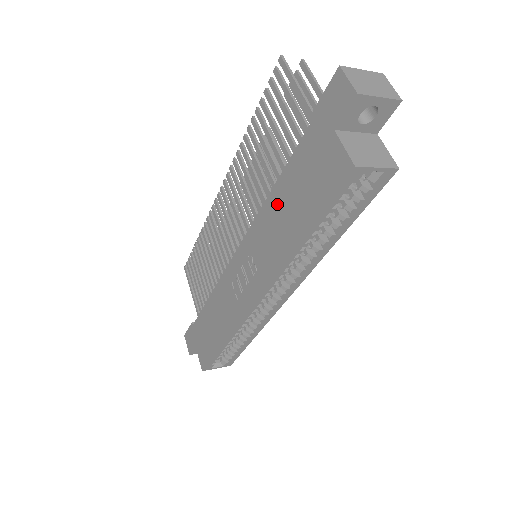
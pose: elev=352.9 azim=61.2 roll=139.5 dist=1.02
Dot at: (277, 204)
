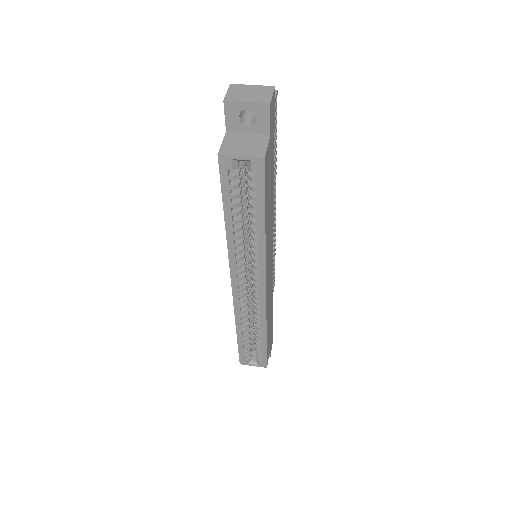
Dot at: occluded
